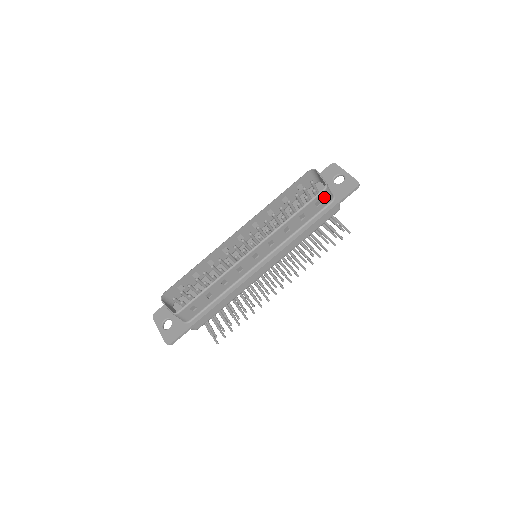
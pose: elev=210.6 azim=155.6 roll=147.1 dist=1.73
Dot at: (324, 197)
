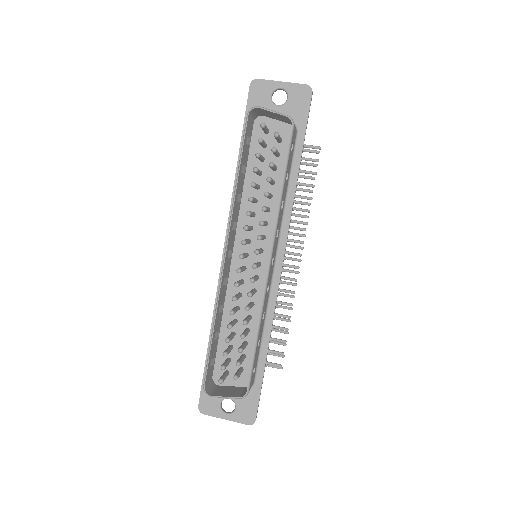
Dot at: (293, 134)
